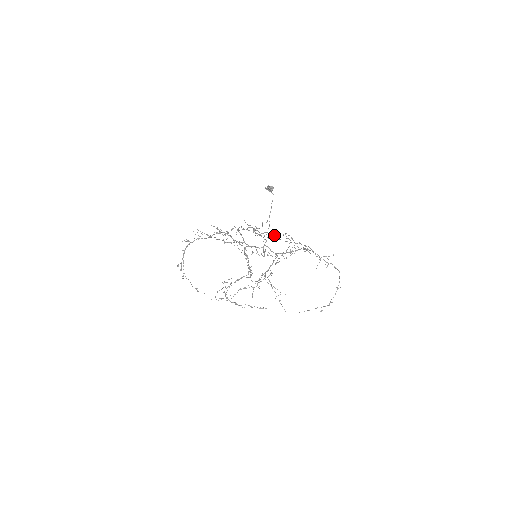
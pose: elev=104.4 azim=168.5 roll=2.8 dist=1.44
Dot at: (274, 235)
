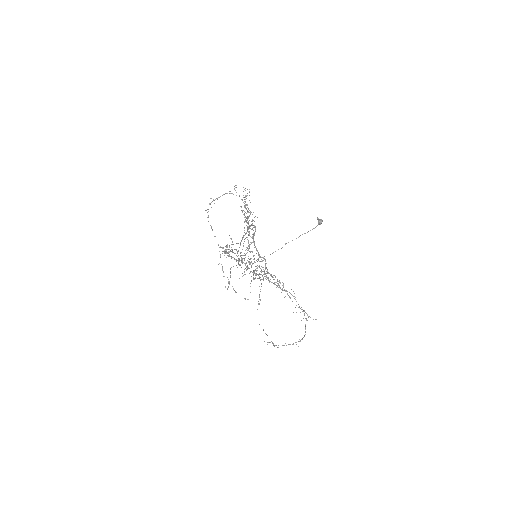
Dot at: occluded
